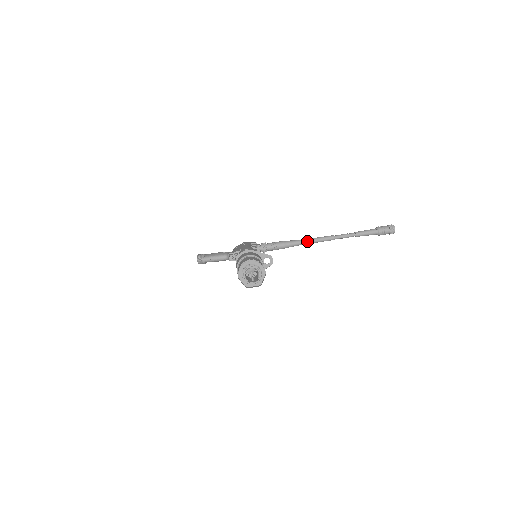
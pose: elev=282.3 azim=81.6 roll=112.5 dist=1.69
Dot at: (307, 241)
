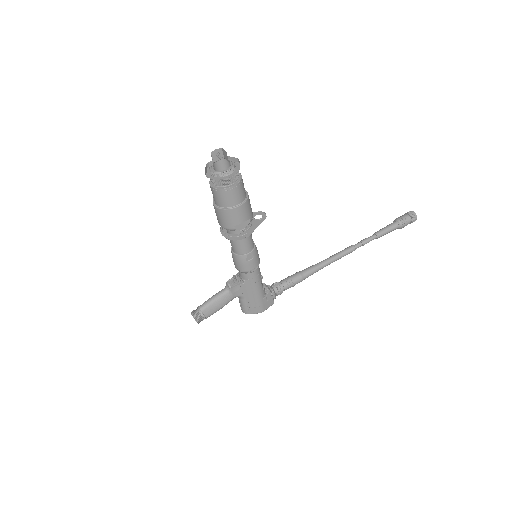
Dot at: (324, 260)
